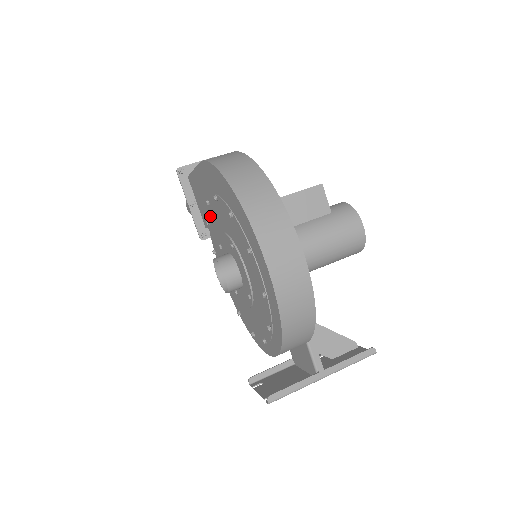
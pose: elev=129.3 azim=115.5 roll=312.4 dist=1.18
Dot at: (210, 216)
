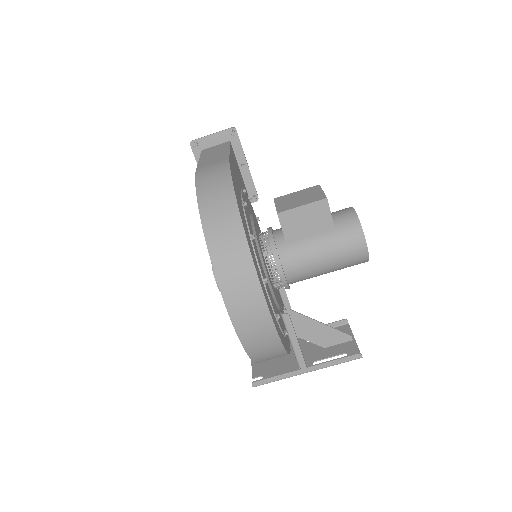
Dot at: occluded
